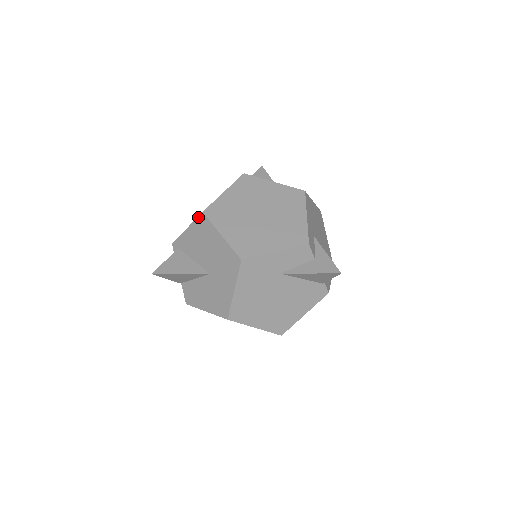
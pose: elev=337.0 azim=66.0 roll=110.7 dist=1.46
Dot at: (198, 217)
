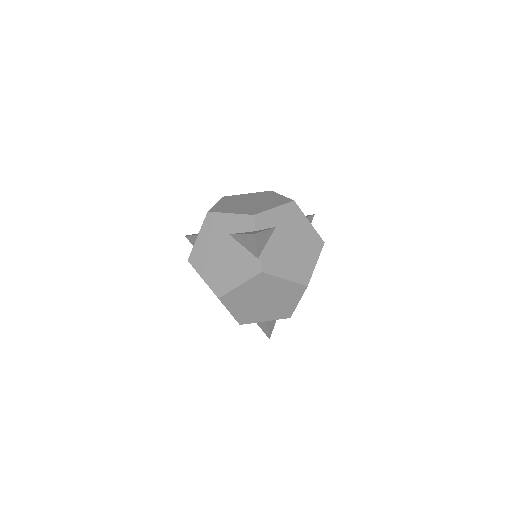
Dot at: occluded
